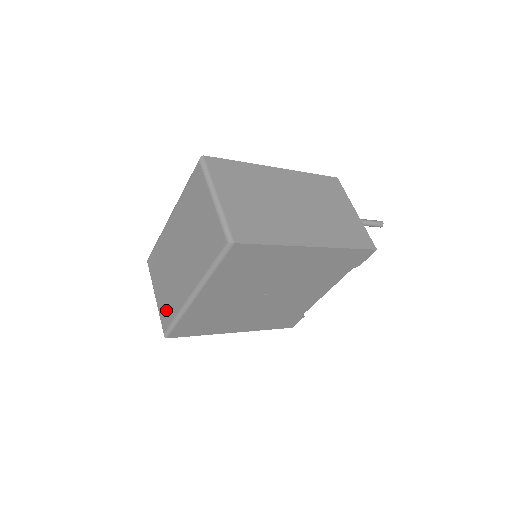
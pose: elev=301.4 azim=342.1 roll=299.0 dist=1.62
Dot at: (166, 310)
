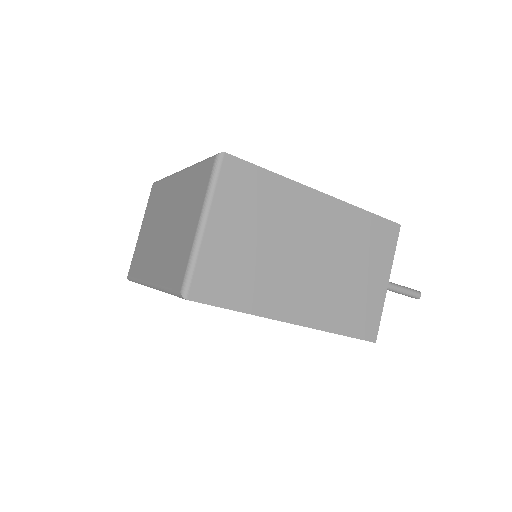
Dot at: (136, 259)
